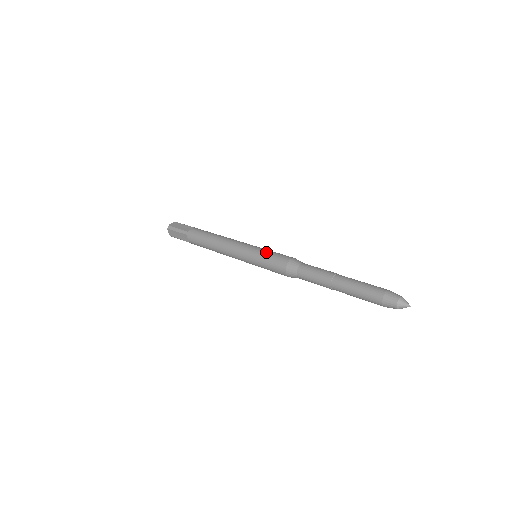
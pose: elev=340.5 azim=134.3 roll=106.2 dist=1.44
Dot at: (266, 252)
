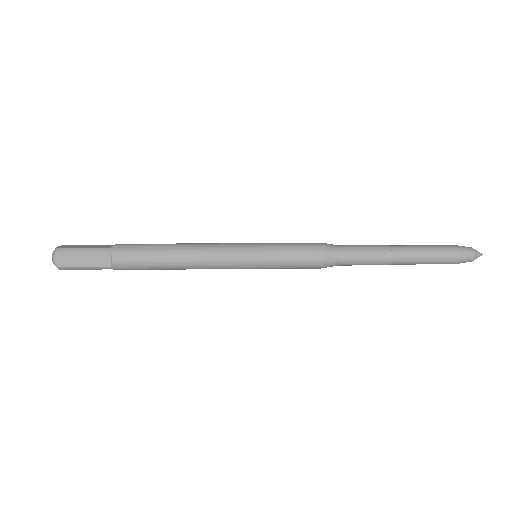
Dot at: (280, 243)
